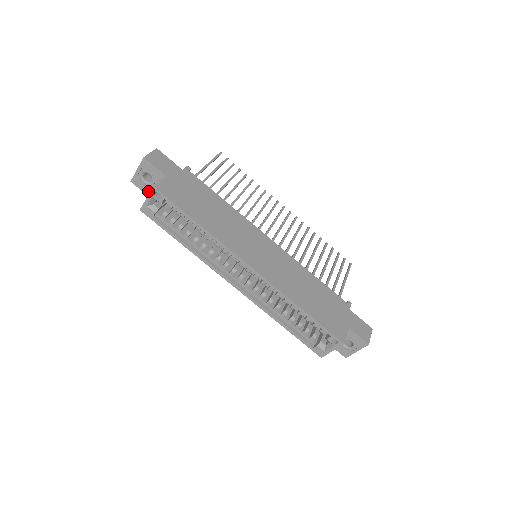
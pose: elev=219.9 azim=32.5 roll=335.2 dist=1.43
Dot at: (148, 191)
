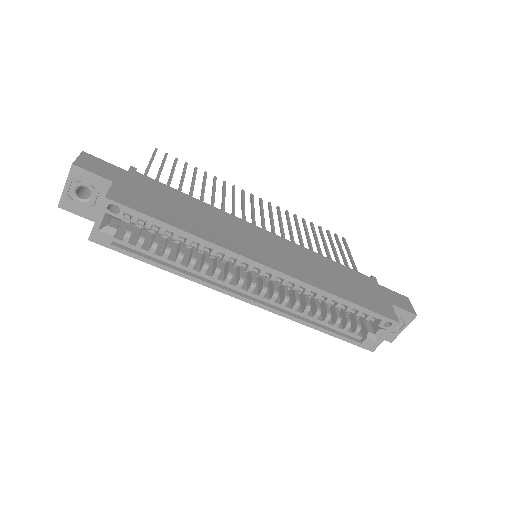
Dot at: (88, 213)
